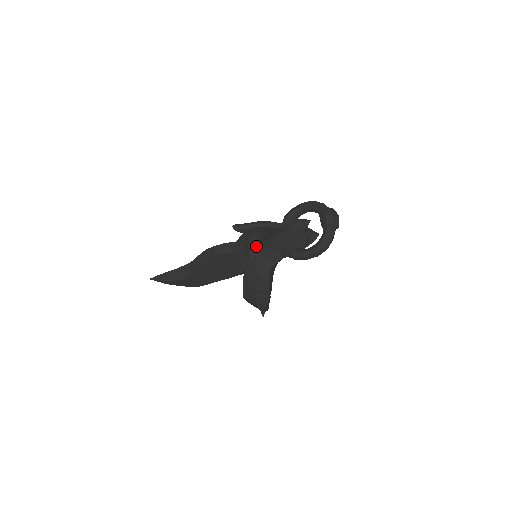
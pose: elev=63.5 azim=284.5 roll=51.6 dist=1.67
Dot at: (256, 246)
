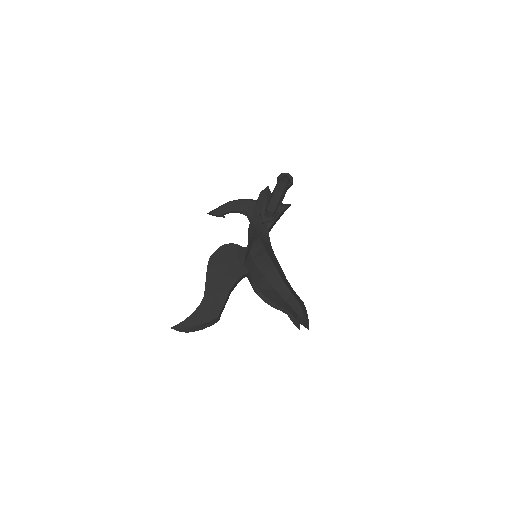
Dot at: occluded
